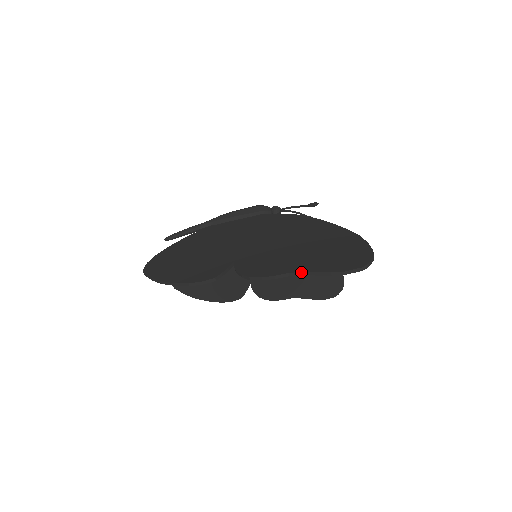
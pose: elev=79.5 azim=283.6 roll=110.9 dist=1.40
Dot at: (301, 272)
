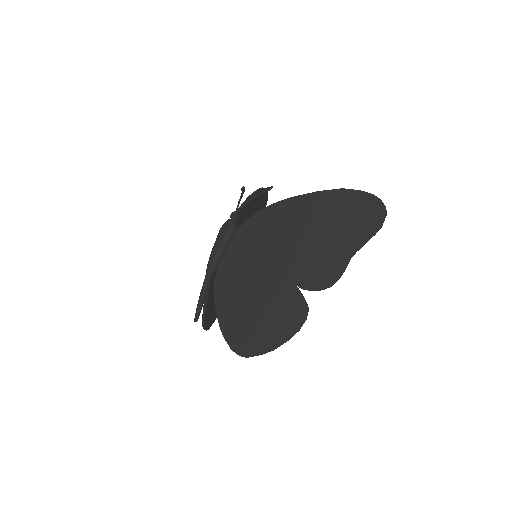
Dot at: occluded
